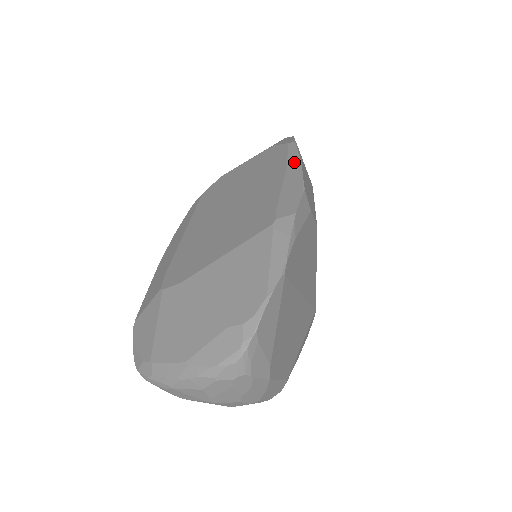
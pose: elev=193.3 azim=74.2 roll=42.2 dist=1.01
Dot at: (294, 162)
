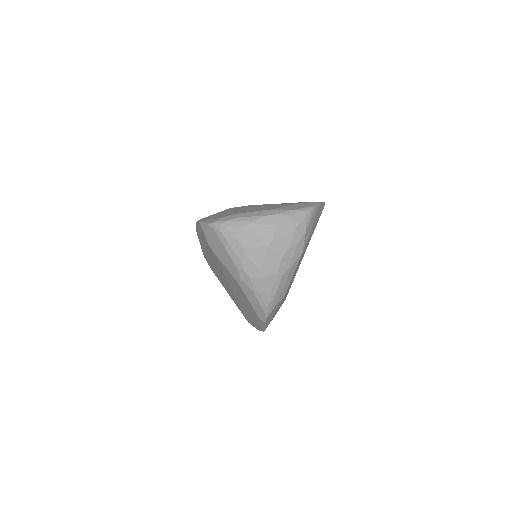
Dot at: occluded
